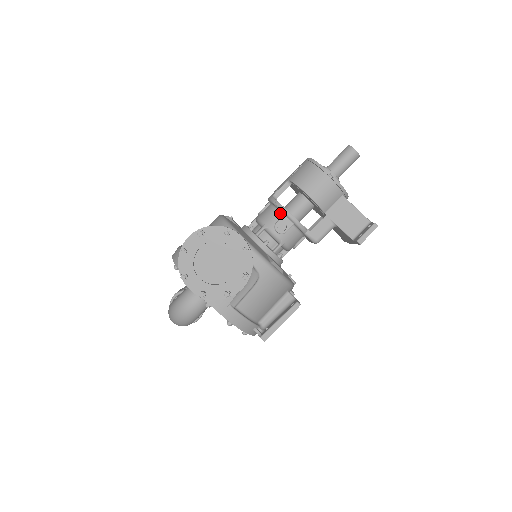
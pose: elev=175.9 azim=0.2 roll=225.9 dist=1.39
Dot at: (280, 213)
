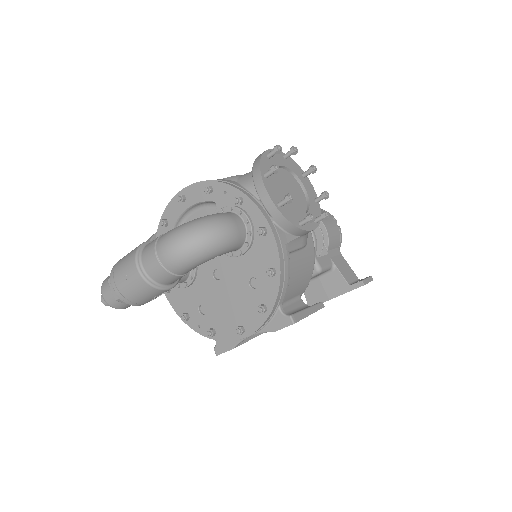
Dot at: occluded
